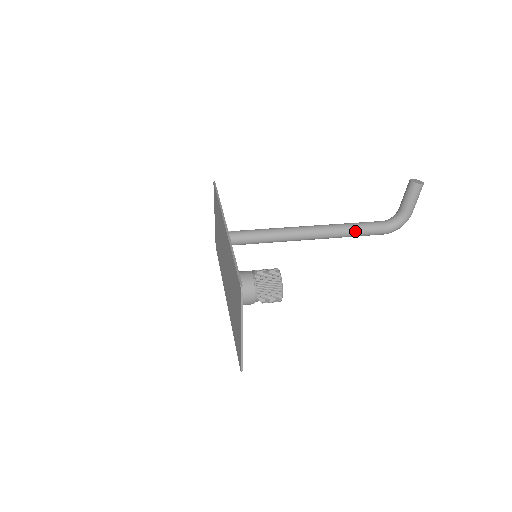
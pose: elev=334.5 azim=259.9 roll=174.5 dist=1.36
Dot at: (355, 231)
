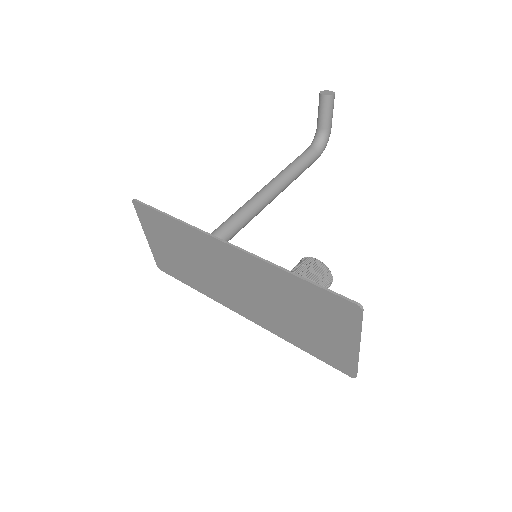
Dot at: (299, 171)
